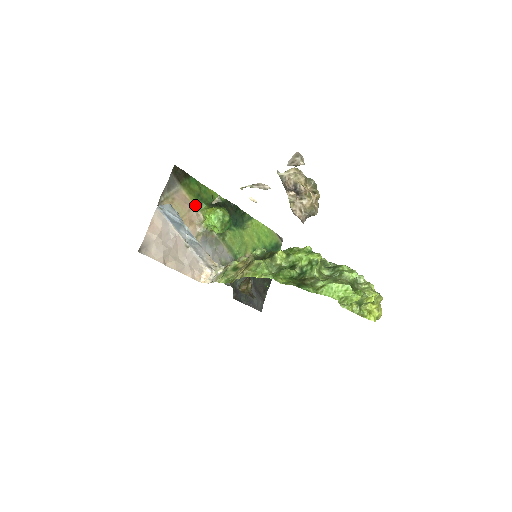
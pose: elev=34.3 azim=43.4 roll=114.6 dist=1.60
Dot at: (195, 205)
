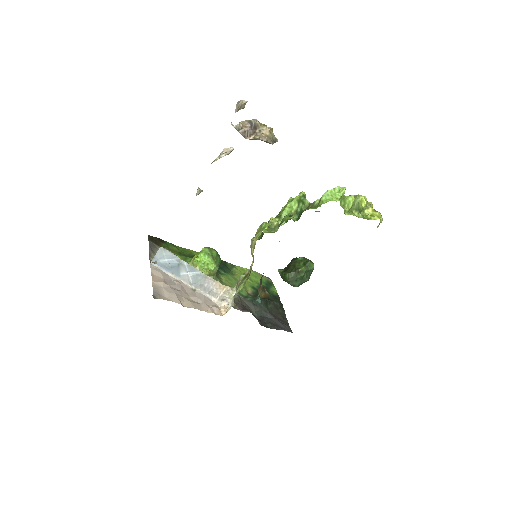
Dot at: occluded
